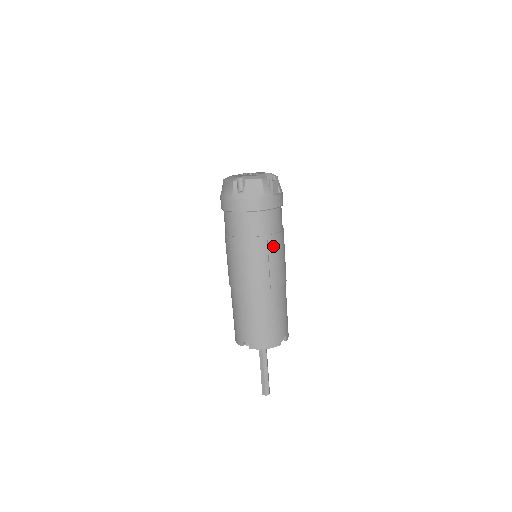
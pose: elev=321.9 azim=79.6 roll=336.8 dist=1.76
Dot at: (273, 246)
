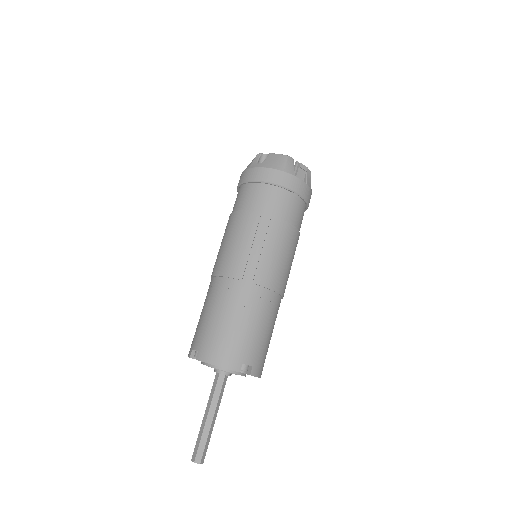
Dot at: (275, 232)
